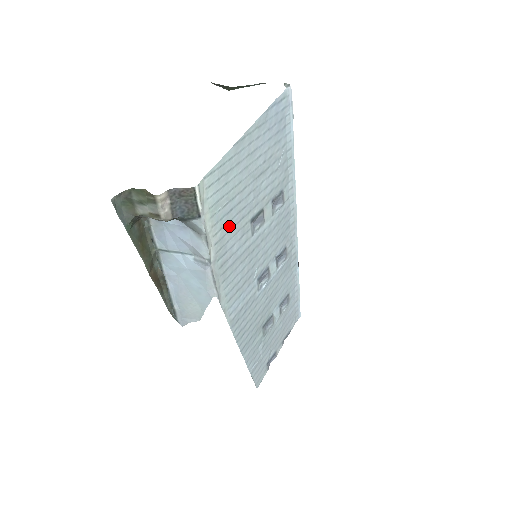
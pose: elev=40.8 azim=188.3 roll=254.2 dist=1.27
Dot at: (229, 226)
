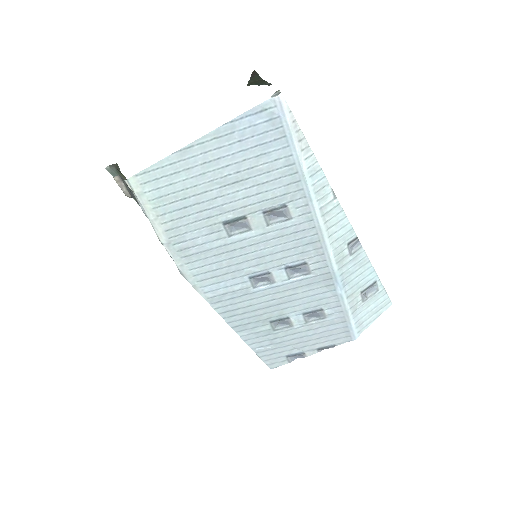
Dot at: (186, 220)
